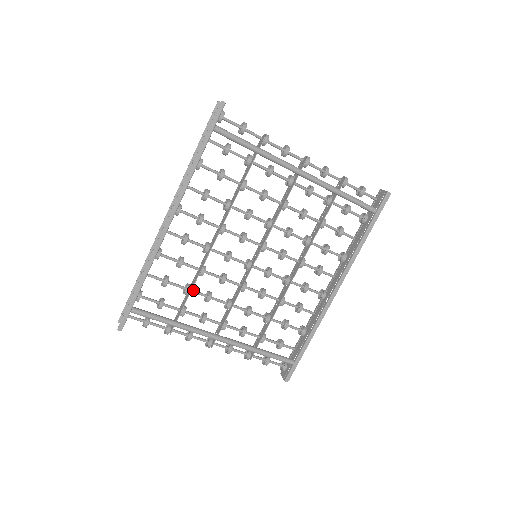
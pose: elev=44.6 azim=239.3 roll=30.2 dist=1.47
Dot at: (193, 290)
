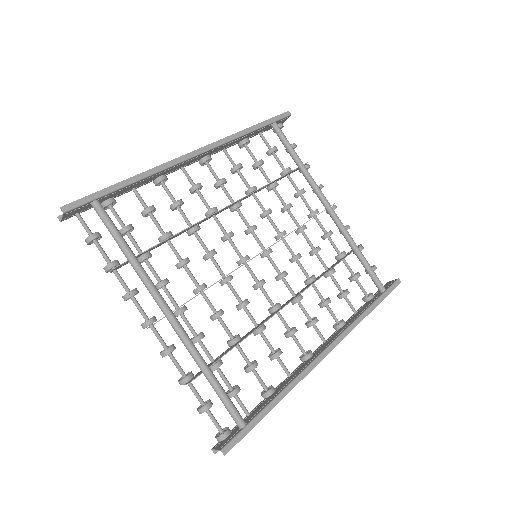
Dot at: occluded
